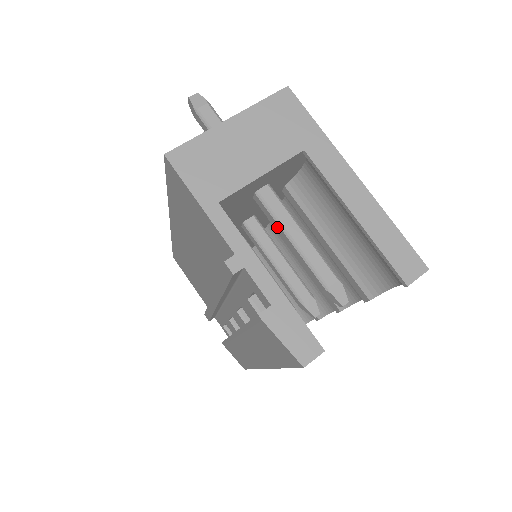
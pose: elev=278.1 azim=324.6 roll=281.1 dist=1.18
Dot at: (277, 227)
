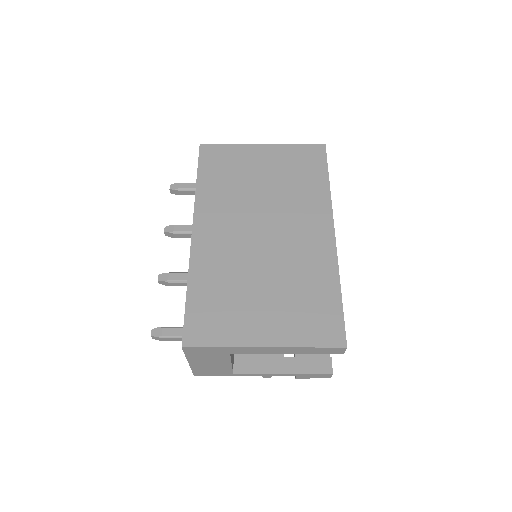
Dot at: occluded
